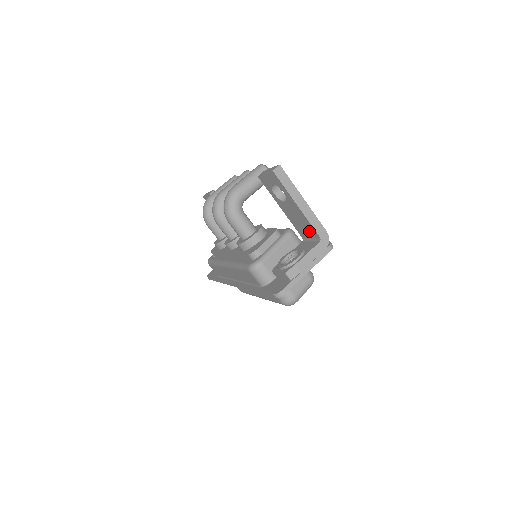
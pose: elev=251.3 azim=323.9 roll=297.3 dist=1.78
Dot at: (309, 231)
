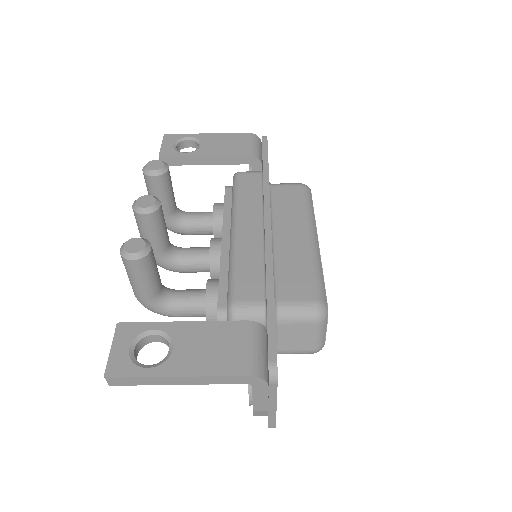
Dot at: occluded
